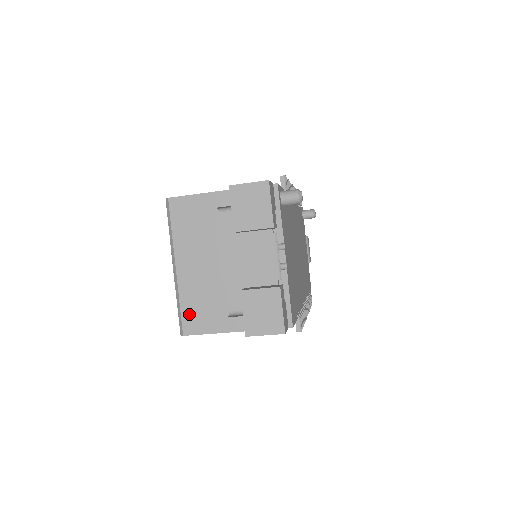
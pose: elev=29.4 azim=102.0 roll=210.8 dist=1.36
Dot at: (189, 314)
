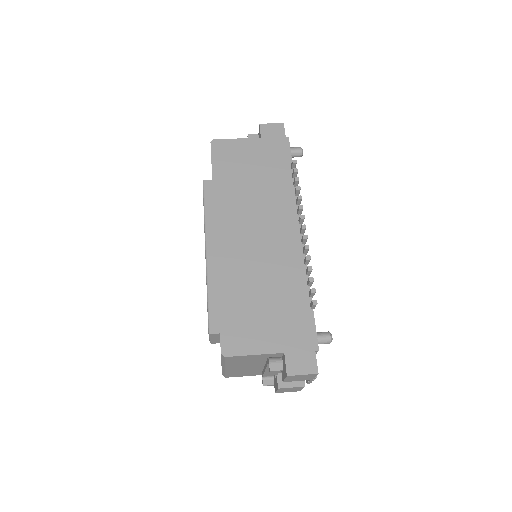
Dot at: (231, 375)
